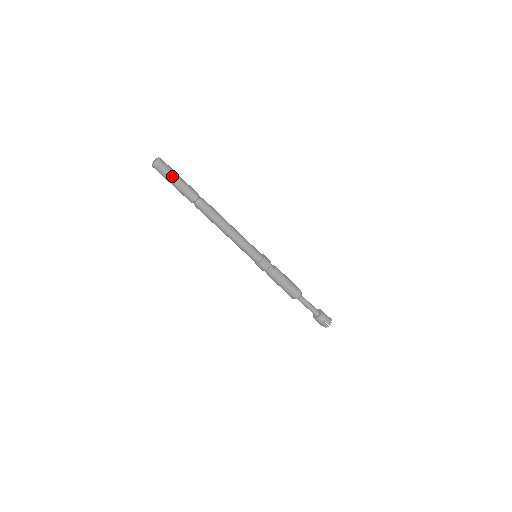
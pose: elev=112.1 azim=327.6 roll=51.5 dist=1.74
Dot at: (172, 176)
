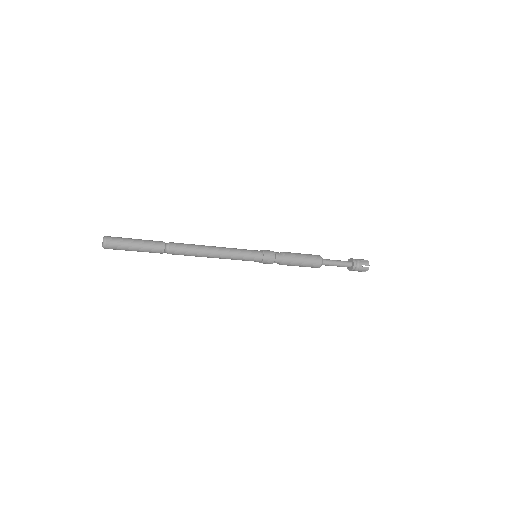
Dot at: (127, 243)
